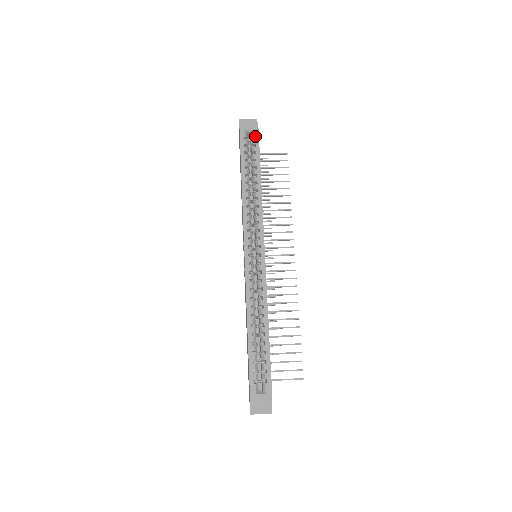
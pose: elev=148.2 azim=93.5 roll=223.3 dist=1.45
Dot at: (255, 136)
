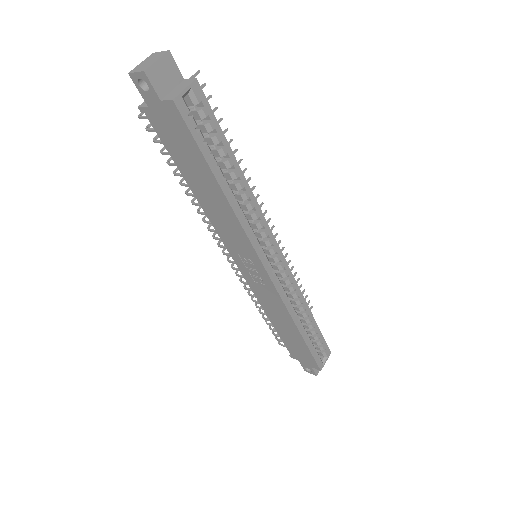
Dot at: (201, 100)
